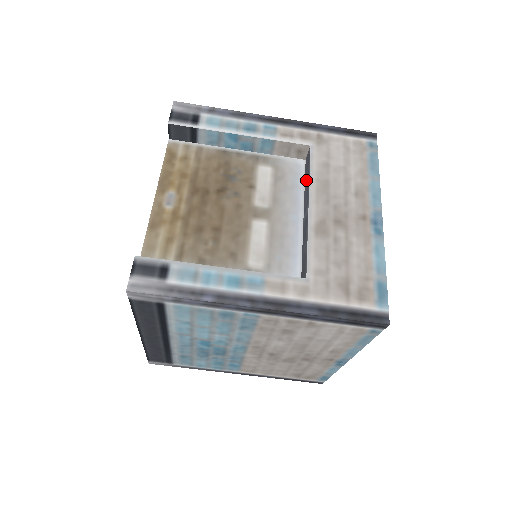
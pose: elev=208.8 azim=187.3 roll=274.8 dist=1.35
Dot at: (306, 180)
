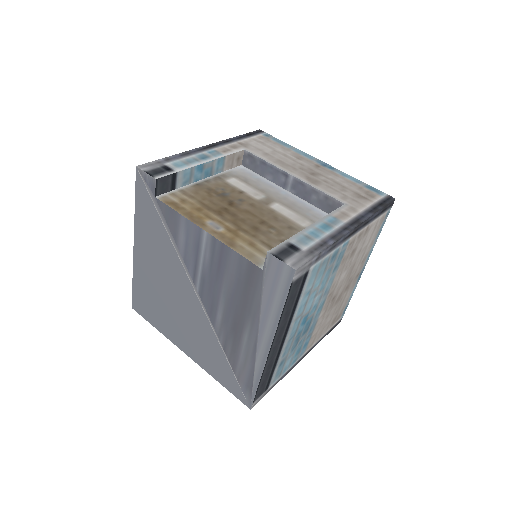
Dot at: (263, 170)
